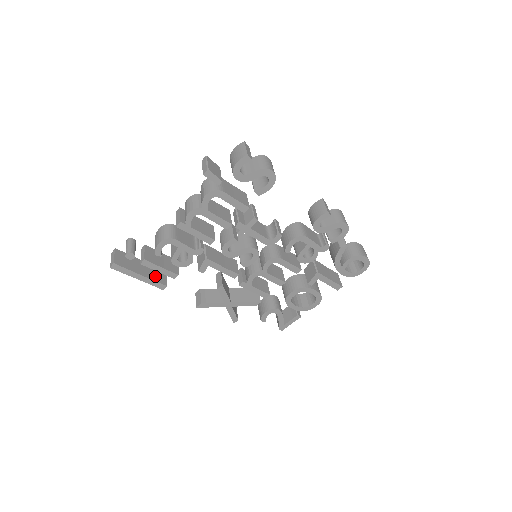
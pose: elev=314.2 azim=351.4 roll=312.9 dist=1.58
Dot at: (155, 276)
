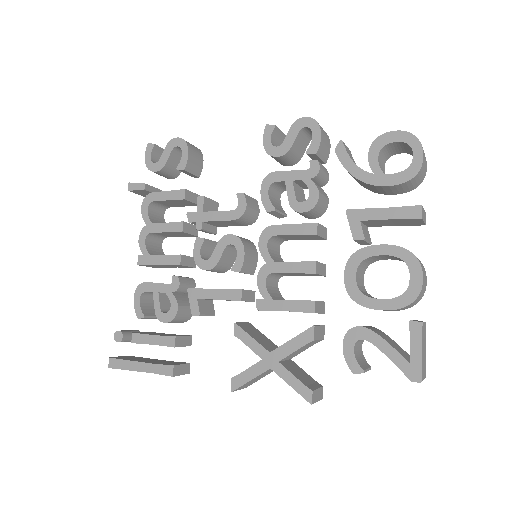
Dot at: (163, 363)
